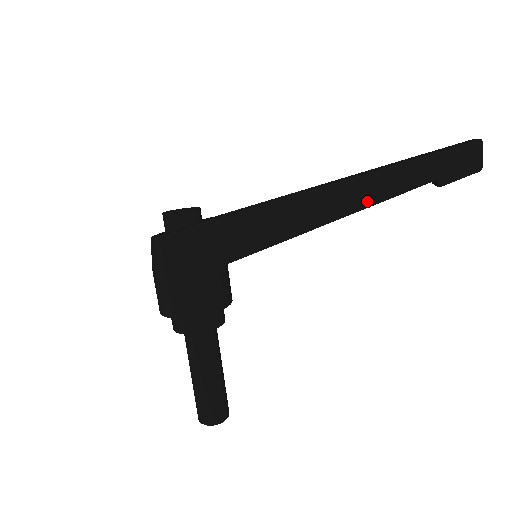
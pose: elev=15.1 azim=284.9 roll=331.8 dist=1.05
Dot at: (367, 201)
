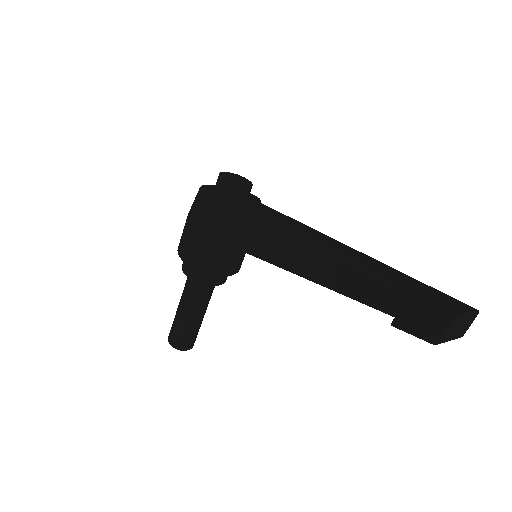
Dot at: (332, 283)
